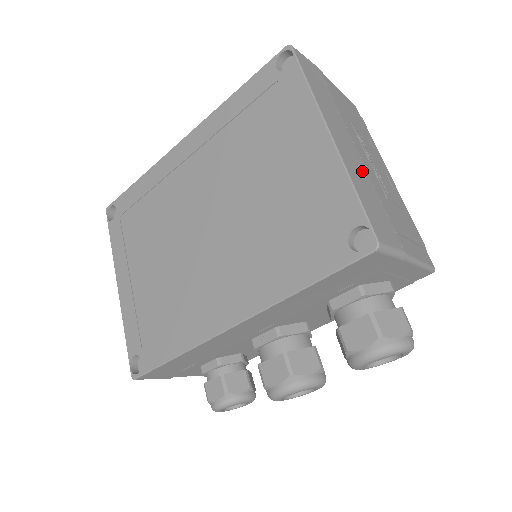
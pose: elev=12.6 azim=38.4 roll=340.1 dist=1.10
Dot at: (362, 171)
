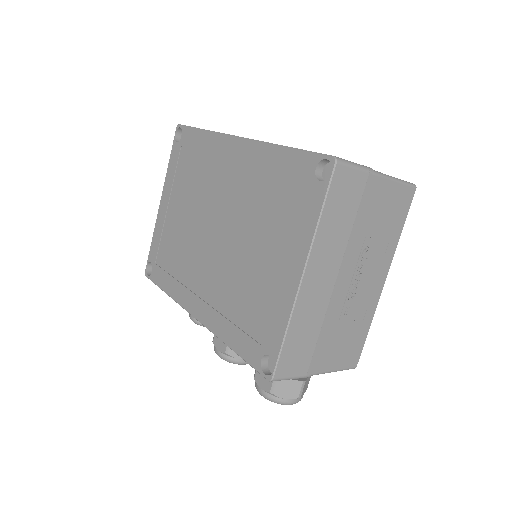
Dot at: (320, 306)
